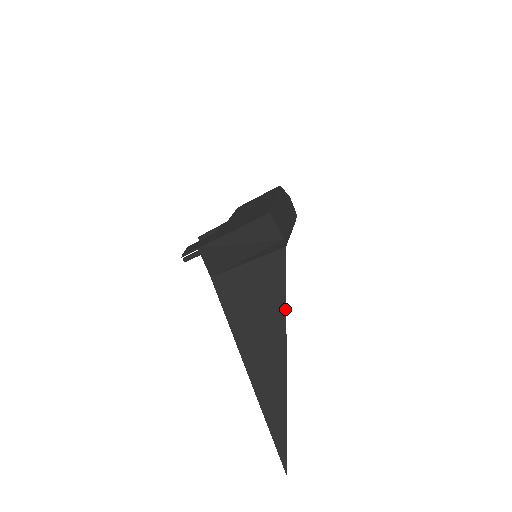
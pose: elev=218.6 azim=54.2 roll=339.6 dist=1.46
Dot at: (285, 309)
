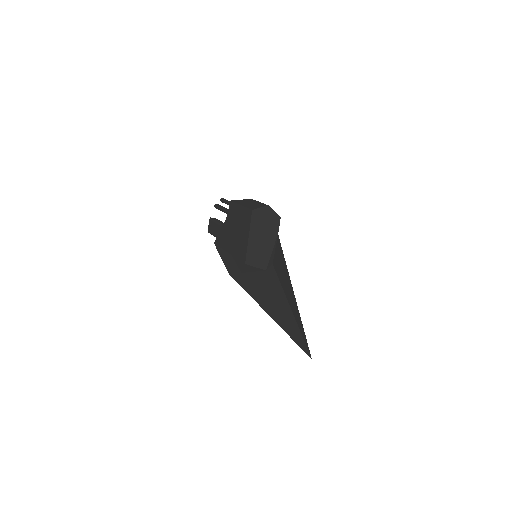
Dot at: (286, 298)
